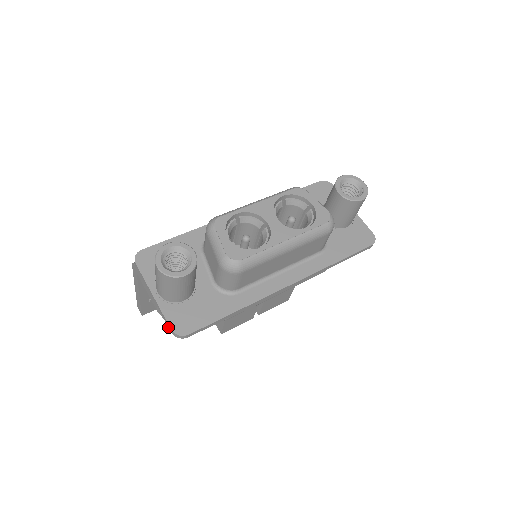
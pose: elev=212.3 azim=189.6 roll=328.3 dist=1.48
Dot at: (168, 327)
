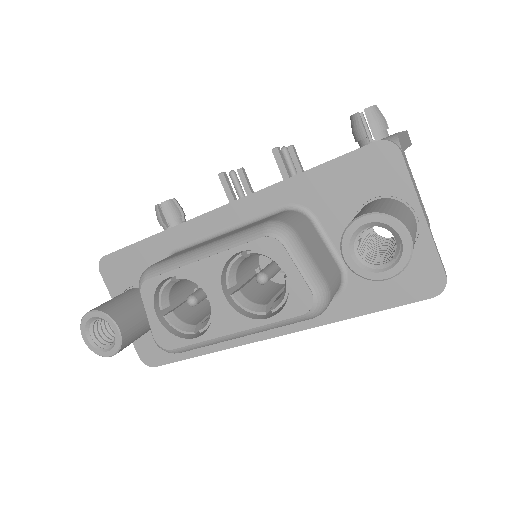
Dot at: occluded
